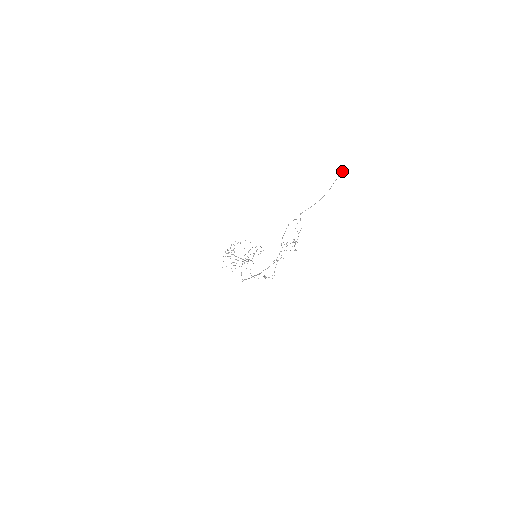
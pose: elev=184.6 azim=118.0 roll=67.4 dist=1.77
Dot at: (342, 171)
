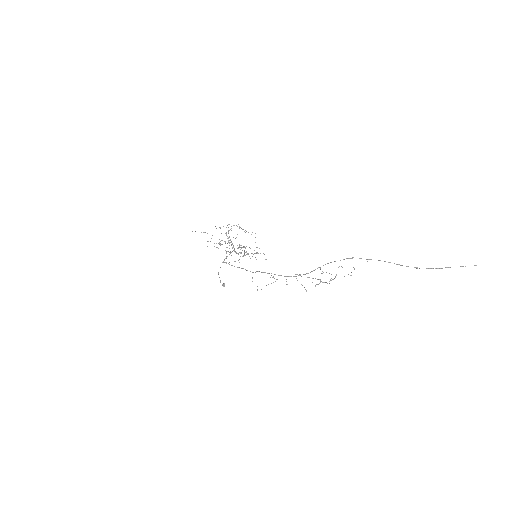
Dot at: (474, 265)
